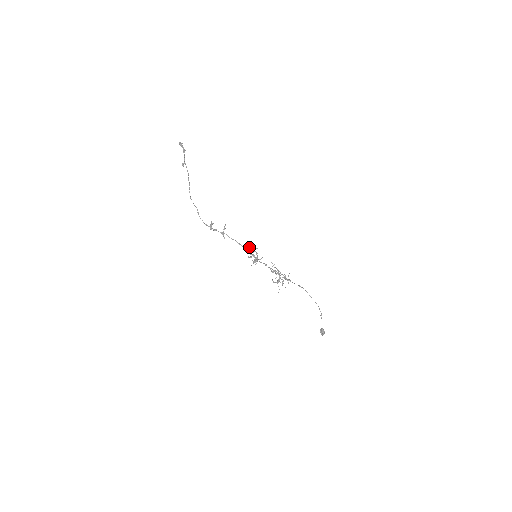
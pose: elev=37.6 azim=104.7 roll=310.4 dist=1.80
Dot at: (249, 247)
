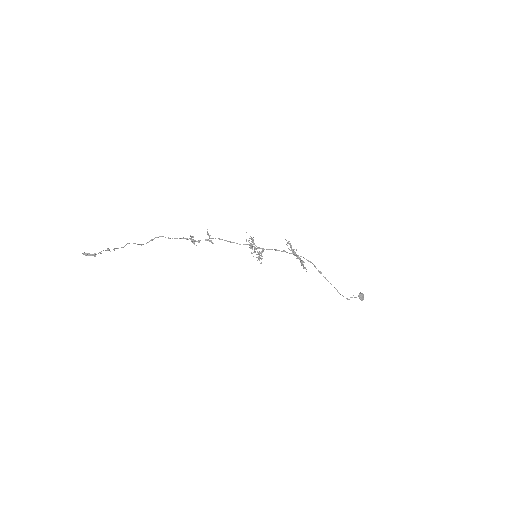
Dot at: (248, 241)
